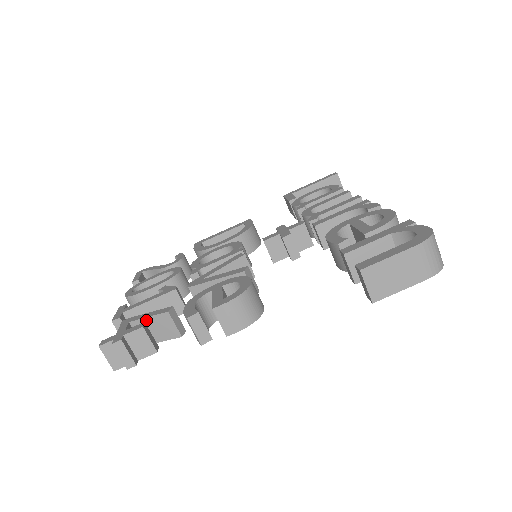
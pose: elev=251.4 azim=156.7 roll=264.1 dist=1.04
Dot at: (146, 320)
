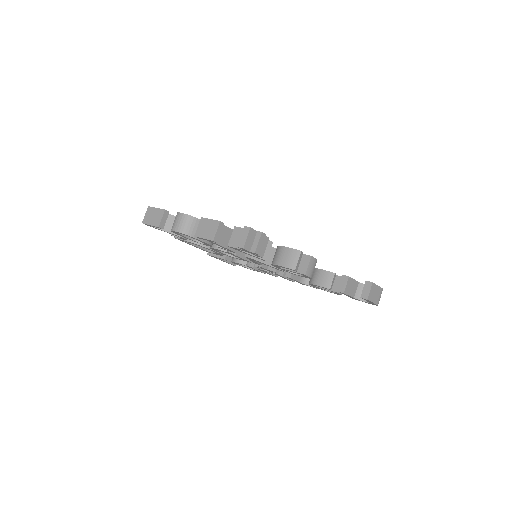
Dot at: occluded
